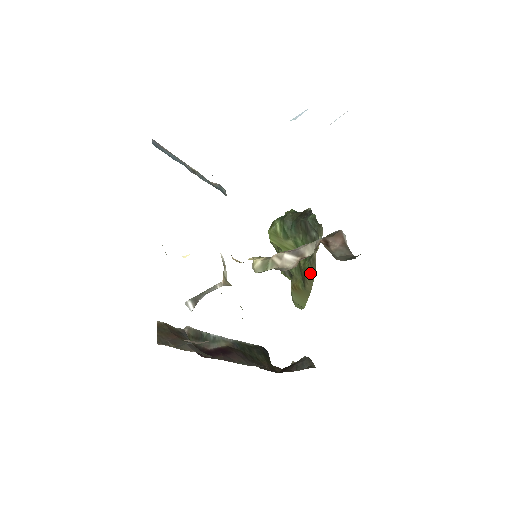
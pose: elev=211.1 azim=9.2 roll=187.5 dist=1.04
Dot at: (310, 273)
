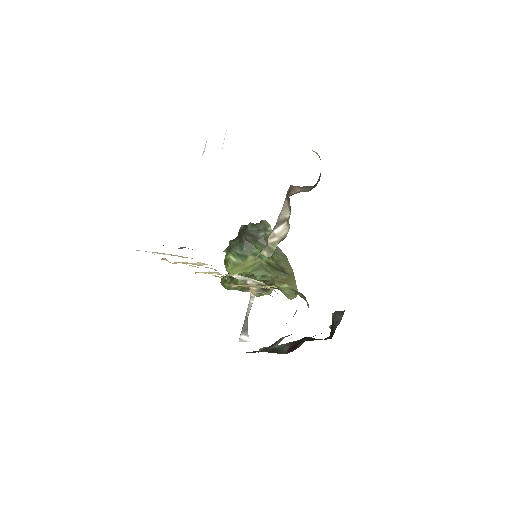
Dot at: (282, 260)
